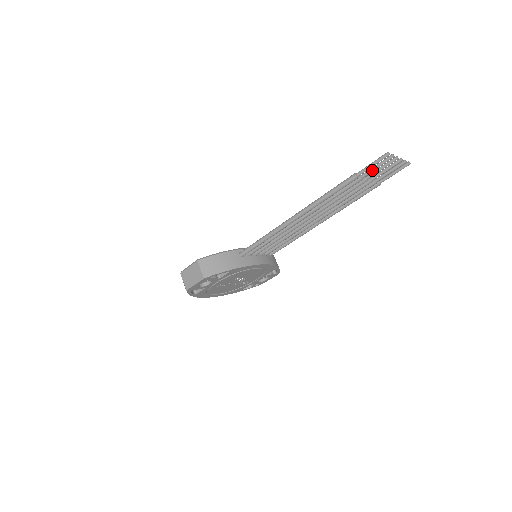
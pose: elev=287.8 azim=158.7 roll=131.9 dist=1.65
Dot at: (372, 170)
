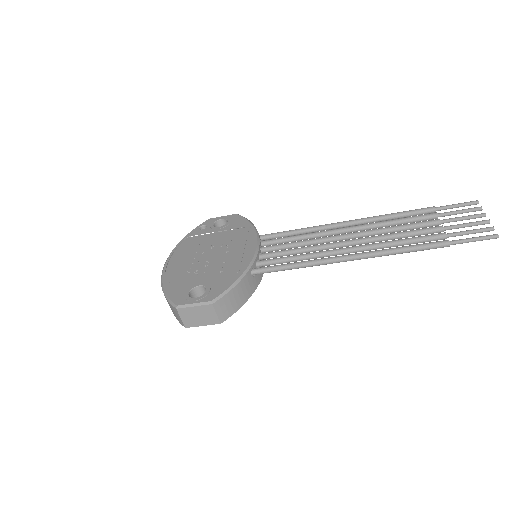
Dot at: occluded
